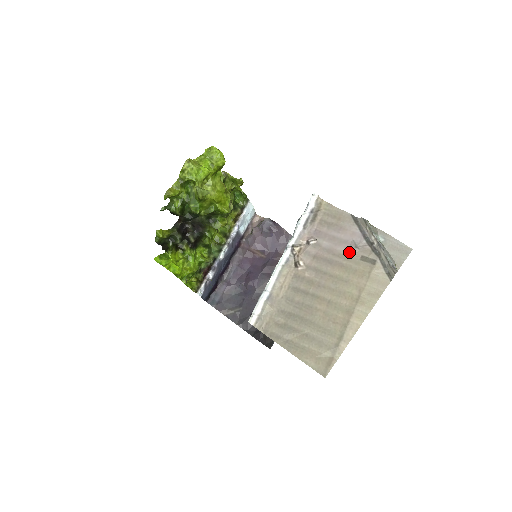
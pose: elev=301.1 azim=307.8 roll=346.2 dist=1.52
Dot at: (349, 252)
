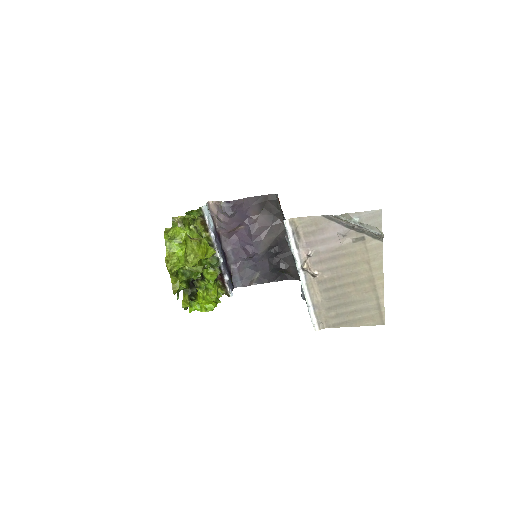
Dot at: (342, 243)
